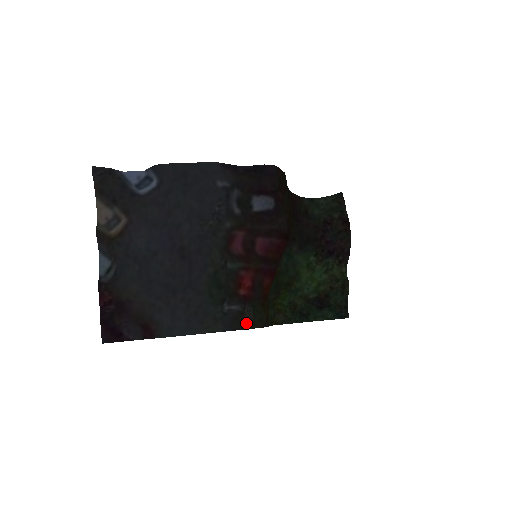
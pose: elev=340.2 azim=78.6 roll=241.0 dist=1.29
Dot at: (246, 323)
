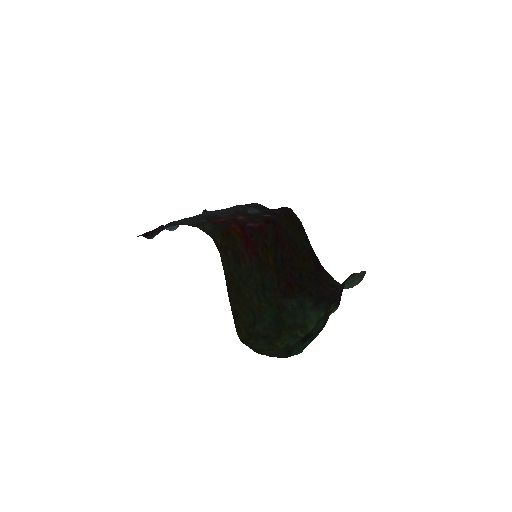
Dot at: (202, 227)
